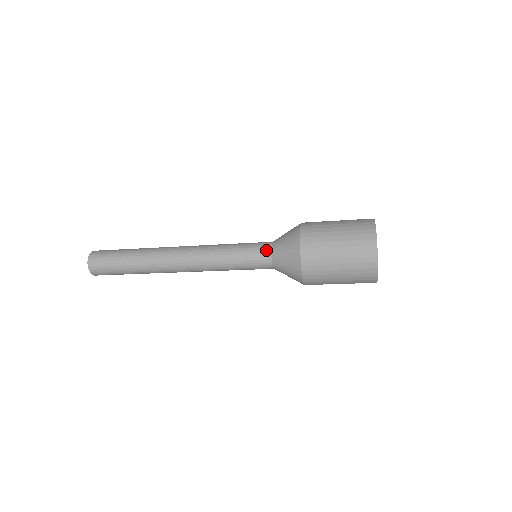
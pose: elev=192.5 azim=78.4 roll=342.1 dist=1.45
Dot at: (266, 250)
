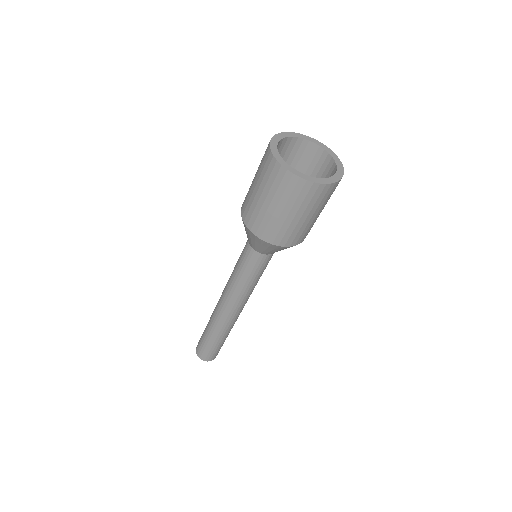
Dot at: occluded
